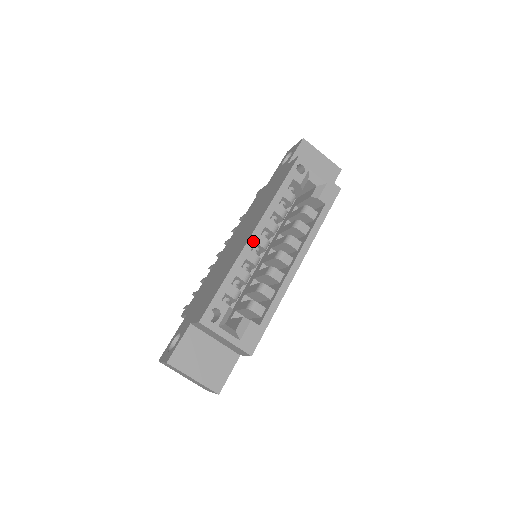
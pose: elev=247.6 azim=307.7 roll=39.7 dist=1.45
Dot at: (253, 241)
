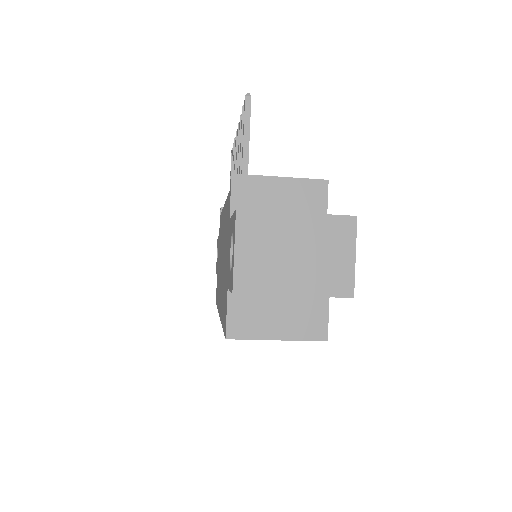
Dot at: occluded
